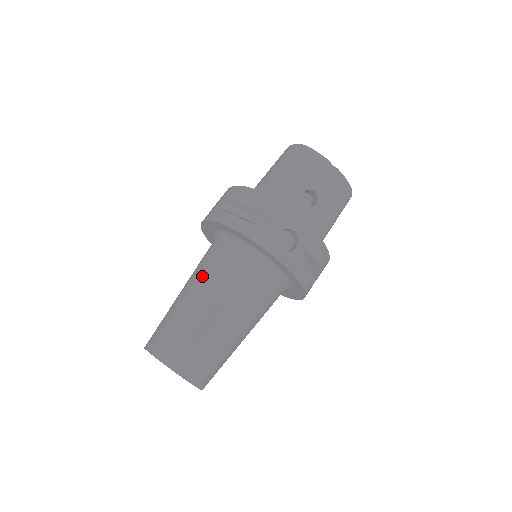
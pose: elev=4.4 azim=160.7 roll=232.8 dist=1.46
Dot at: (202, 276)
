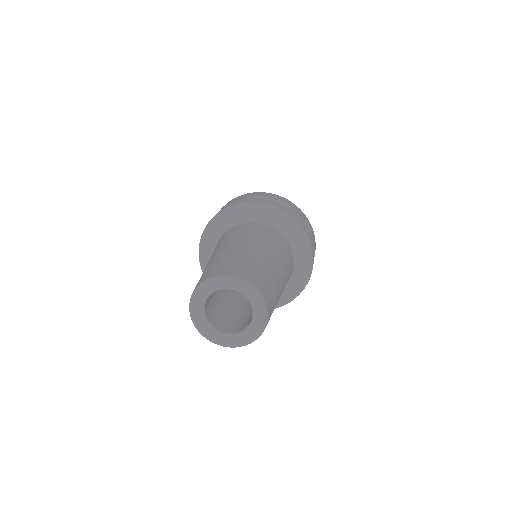
Dot at: (247, 236)
